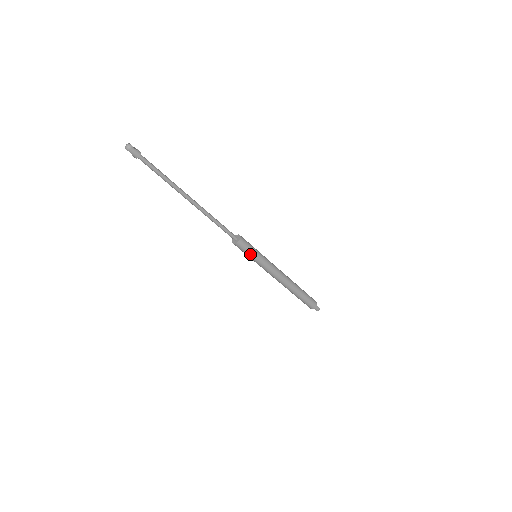
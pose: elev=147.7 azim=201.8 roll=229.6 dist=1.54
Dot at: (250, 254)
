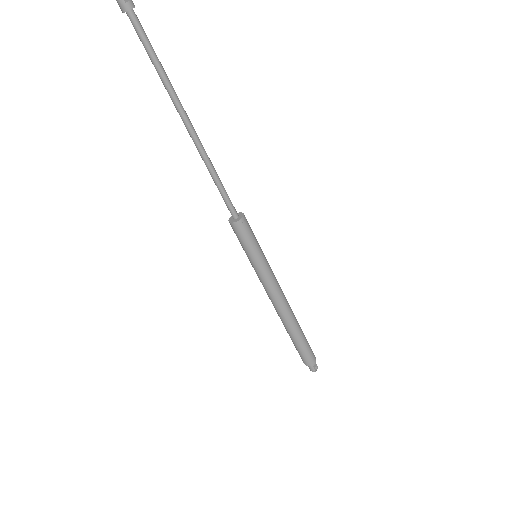
Dot at: (244, 248)
